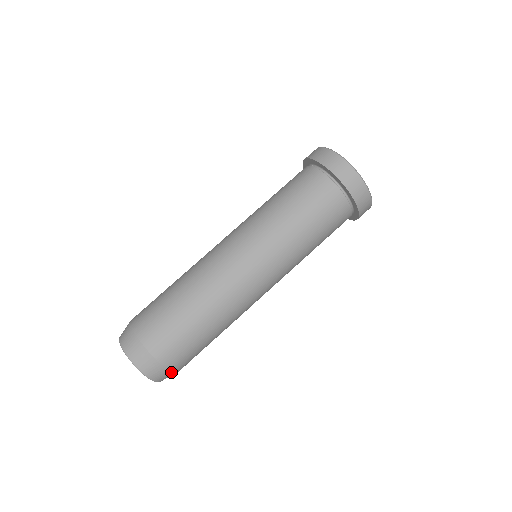
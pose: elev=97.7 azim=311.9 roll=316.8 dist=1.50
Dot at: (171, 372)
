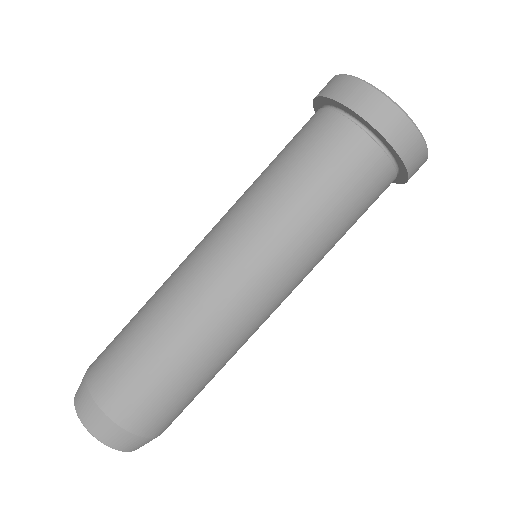
Dot at: (140, 437)
